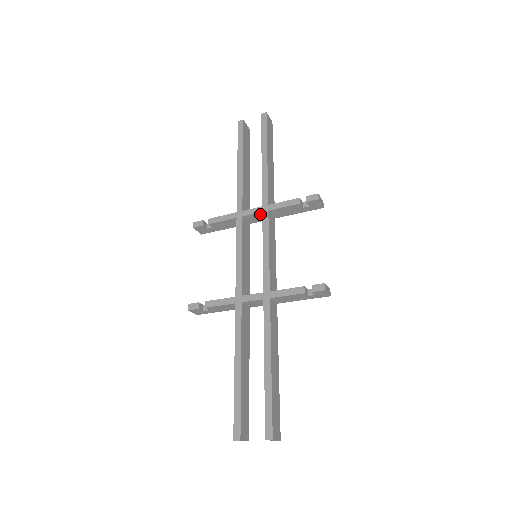
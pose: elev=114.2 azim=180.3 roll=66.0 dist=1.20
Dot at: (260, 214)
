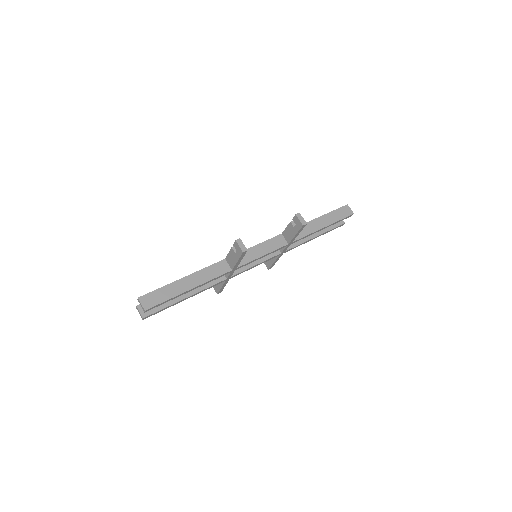
Dot at: occluded
